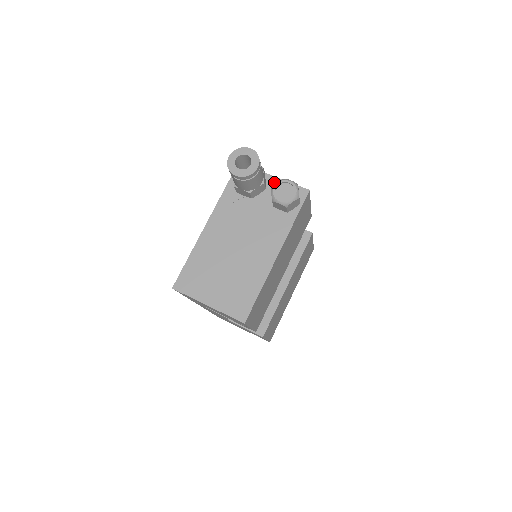
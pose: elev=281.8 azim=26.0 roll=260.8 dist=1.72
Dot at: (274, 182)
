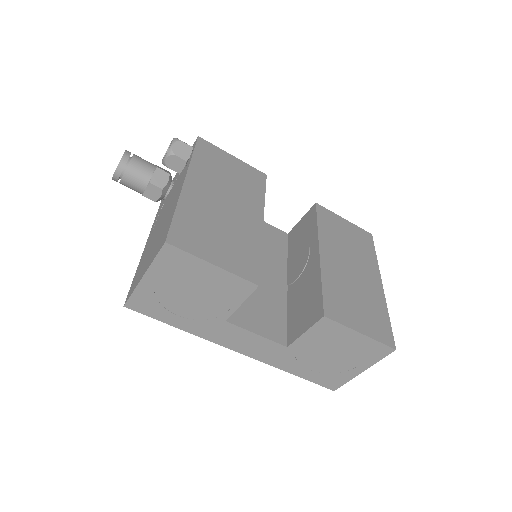
Dot at: occluded
